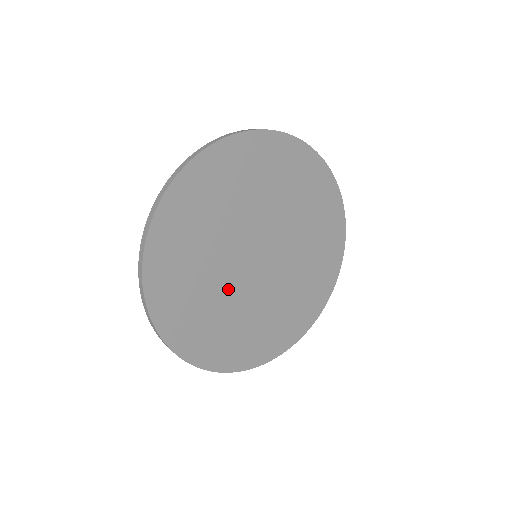
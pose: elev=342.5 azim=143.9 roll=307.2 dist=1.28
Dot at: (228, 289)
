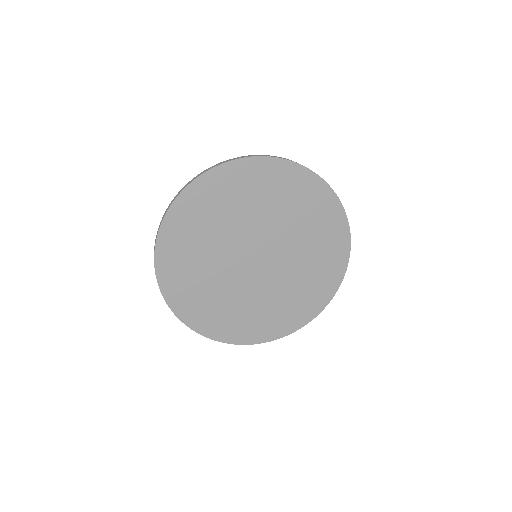
Dot at: (221, 266)
